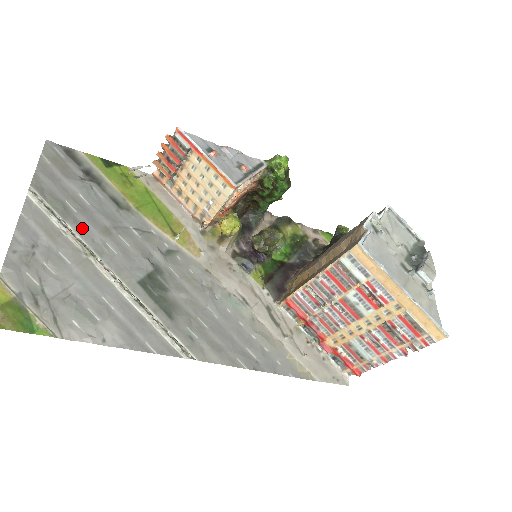
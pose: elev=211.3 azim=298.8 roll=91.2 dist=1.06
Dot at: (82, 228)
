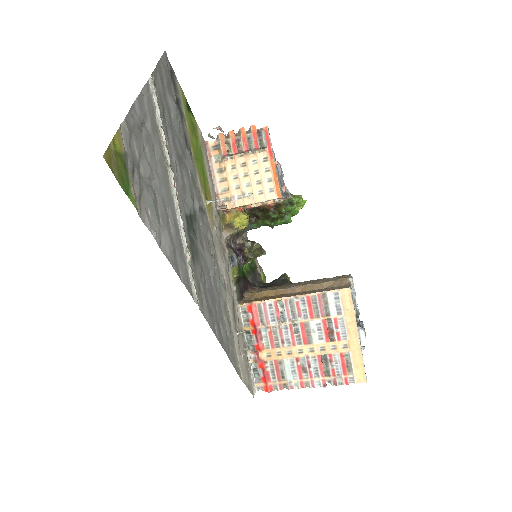
Dot at: (168, 140)
